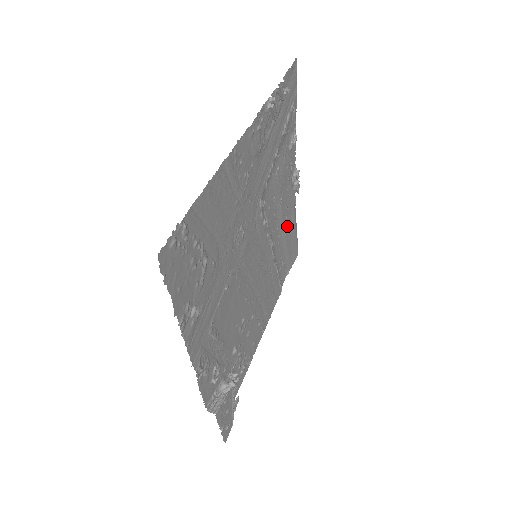
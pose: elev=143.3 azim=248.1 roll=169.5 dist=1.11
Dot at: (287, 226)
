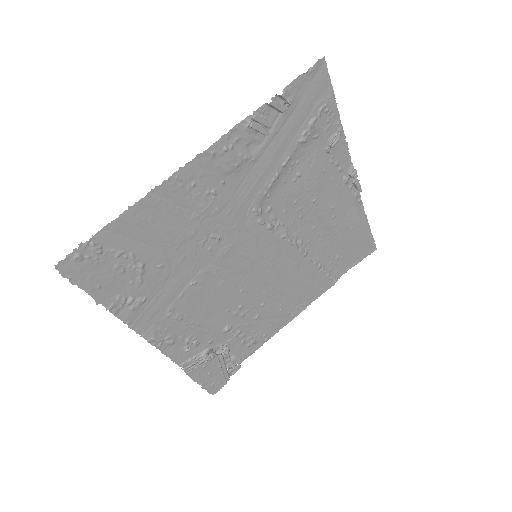
Dot at: (339, 224)
